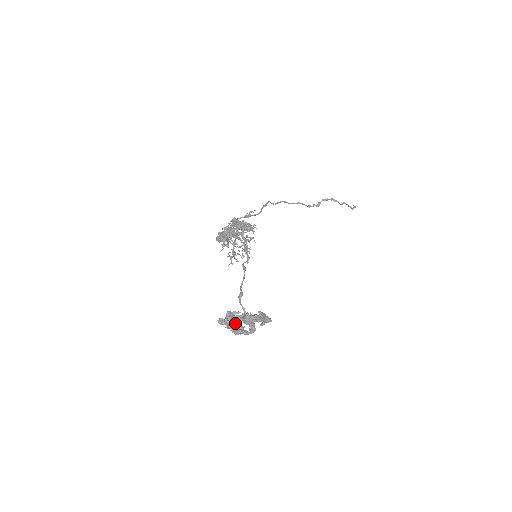
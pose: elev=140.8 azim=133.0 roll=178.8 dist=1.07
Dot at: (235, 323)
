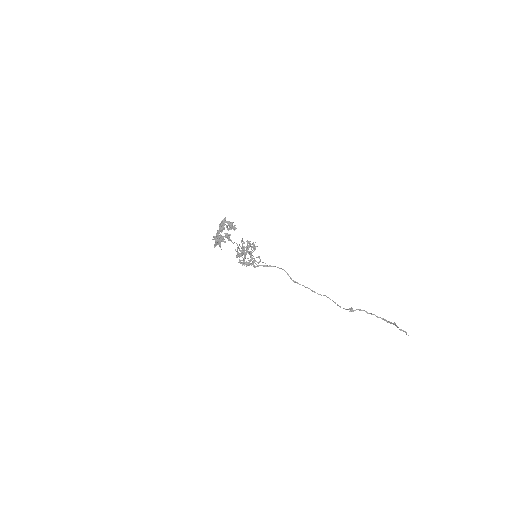
Dot at: (217, 233)
